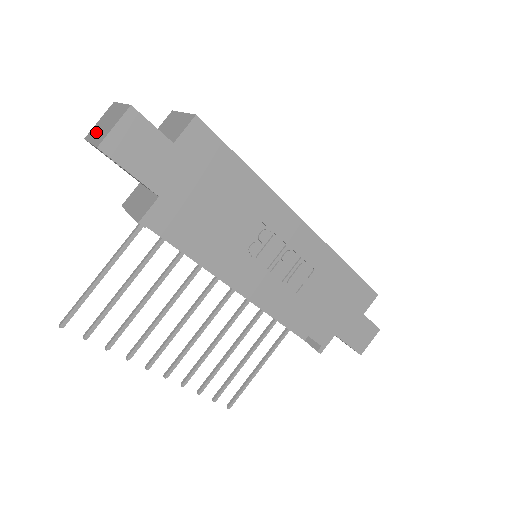
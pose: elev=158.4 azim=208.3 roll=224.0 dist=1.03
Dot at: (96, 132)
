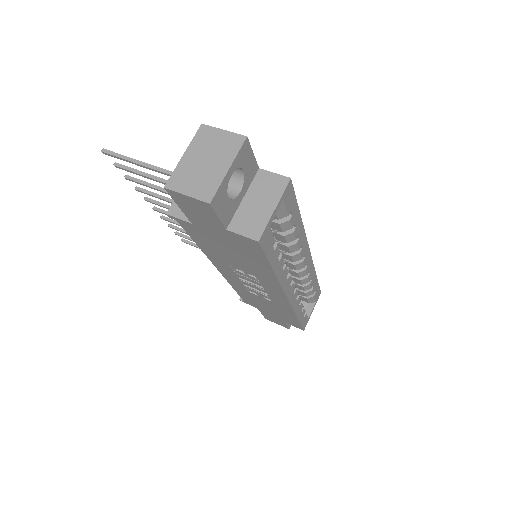
Dot at: (198, 151)
